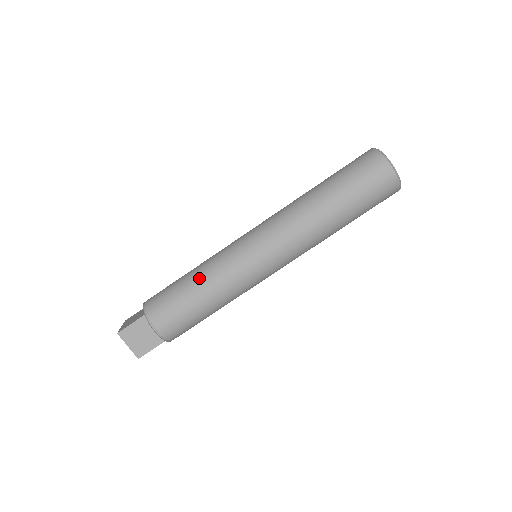
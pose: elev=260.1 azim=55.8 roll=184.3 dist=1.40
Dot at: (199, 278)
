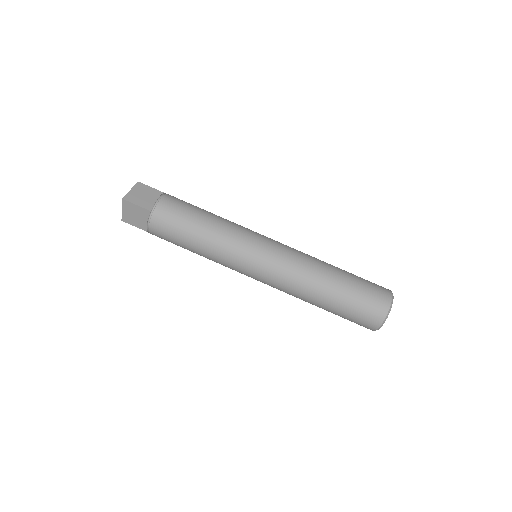
Dot at: (207, 236)
